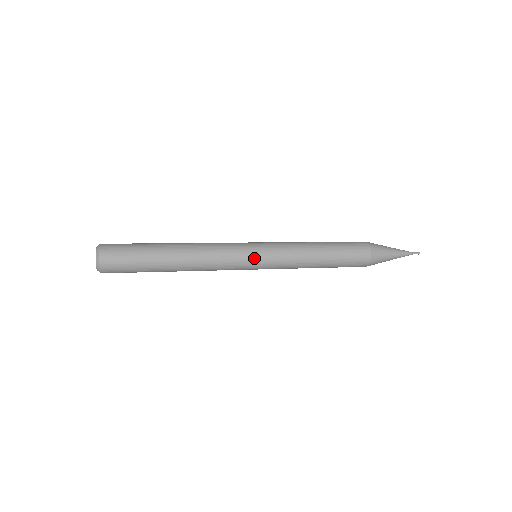
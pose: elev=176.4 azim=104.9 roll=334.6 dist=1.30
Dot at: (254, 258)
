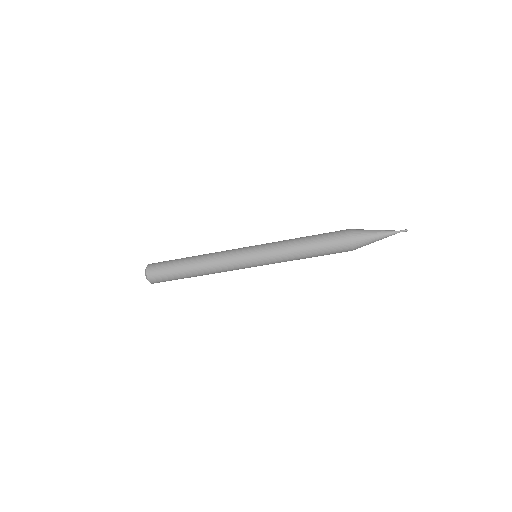
Dot at: (249, 247)
